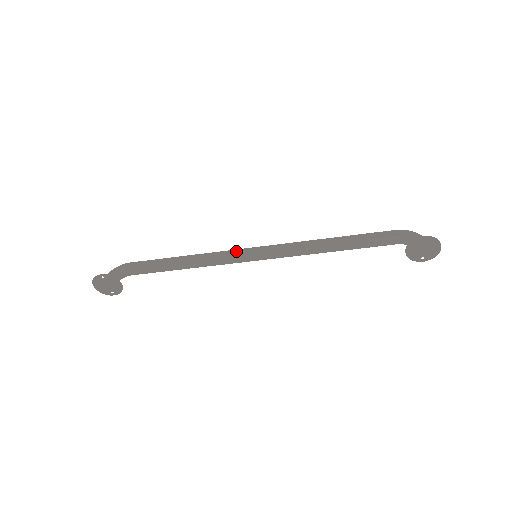
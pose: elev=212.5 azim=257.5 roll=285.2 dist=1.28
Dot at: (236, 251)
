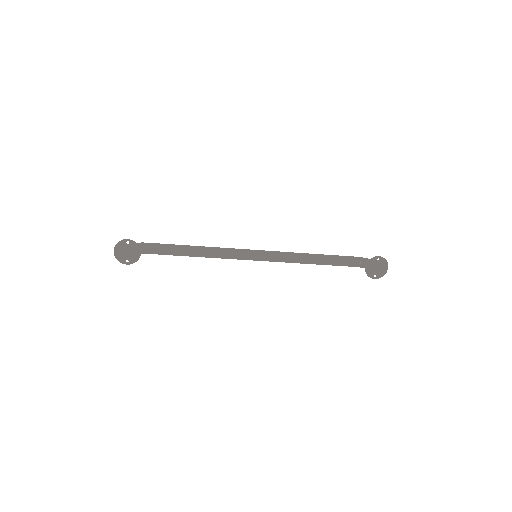
Dot at: (241, 249)
